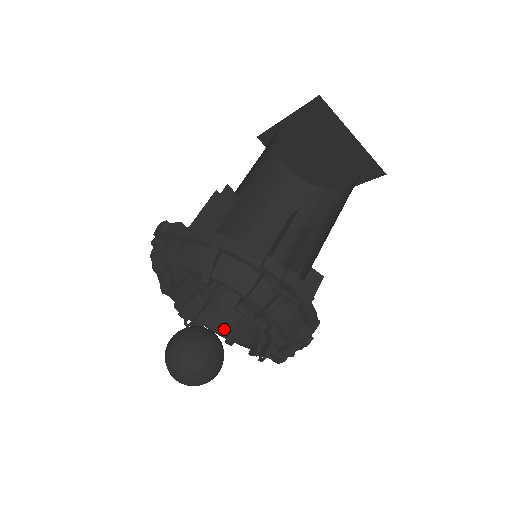
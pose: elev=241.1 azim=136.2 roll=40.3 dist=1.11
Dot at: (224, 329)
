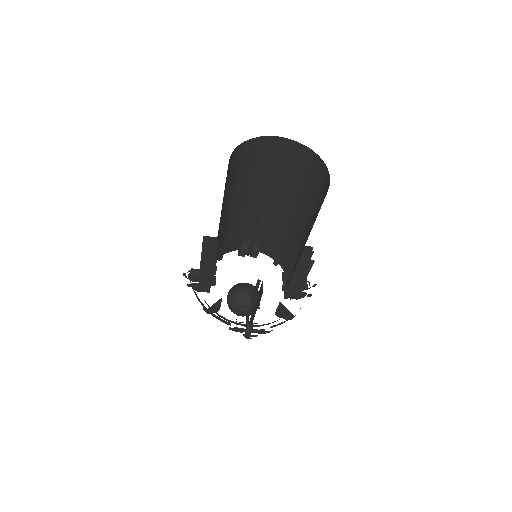
Dot at: (271, 256)
